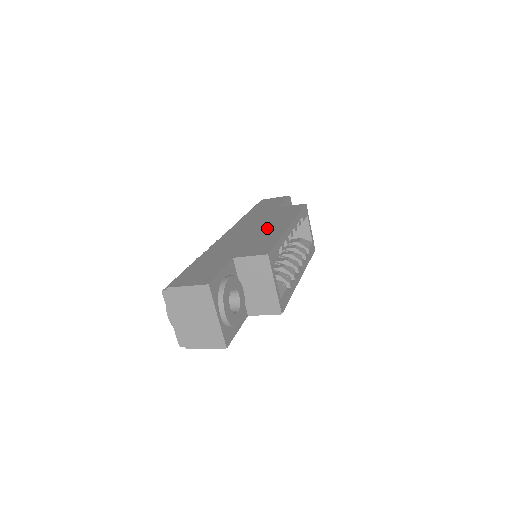
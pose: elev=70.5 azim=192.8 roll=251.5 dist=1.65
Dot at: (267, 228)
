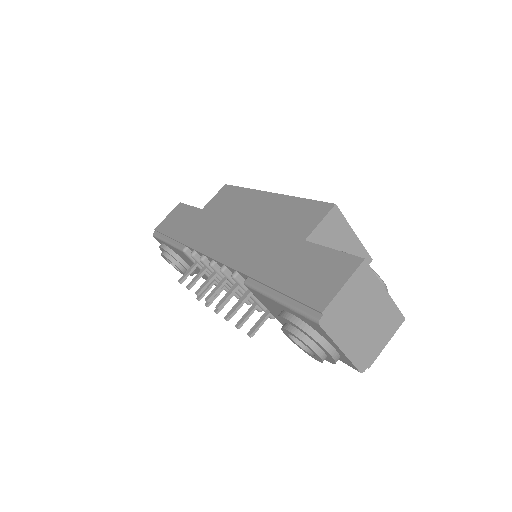
Dot at: (253, 214)
